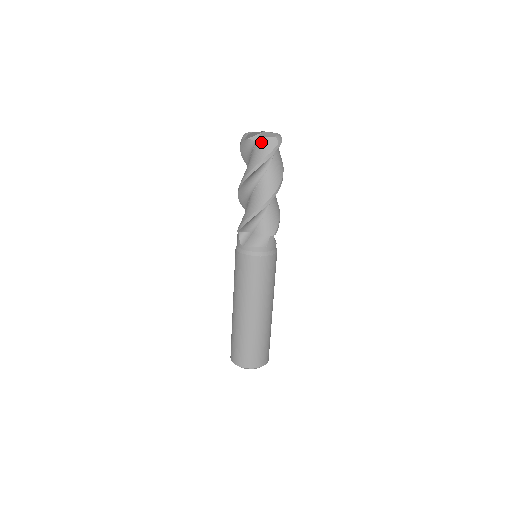
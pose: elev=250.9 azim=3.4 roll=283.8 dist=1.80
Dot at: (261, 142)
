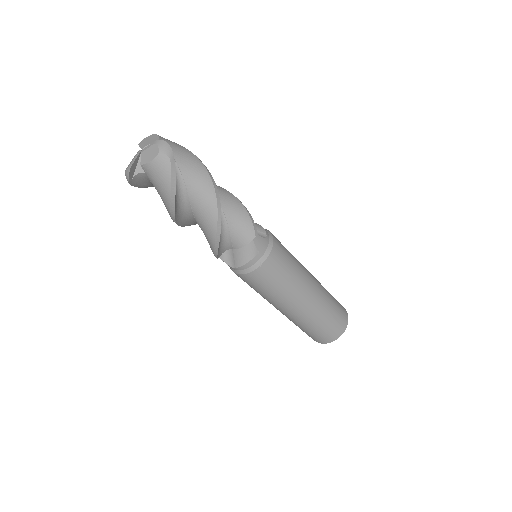
Dot at: (150, 172)
